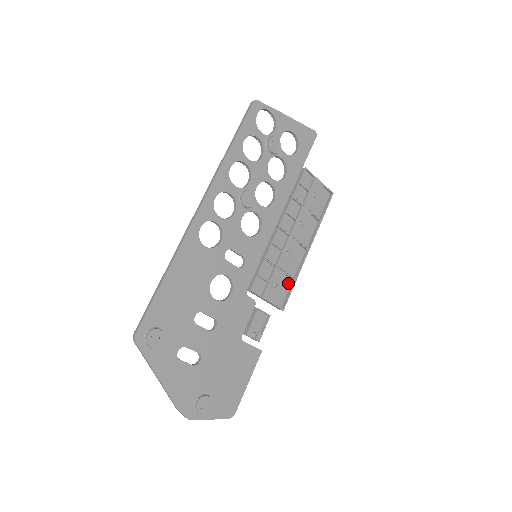
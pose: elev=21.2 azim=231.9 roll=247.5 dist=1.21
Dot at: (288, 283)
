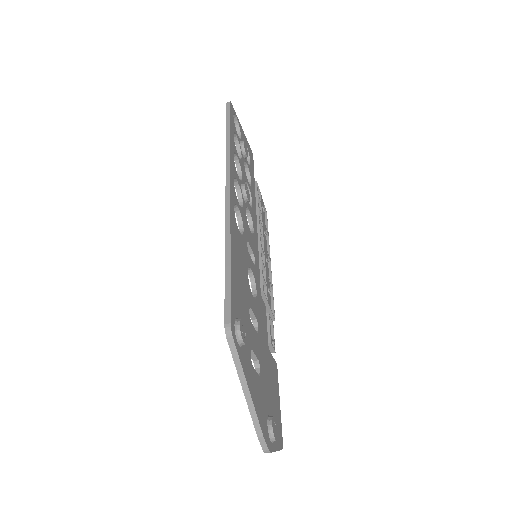
Dot at: occluded
